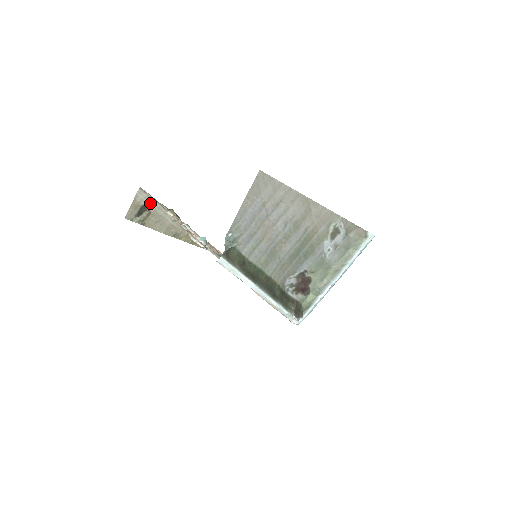
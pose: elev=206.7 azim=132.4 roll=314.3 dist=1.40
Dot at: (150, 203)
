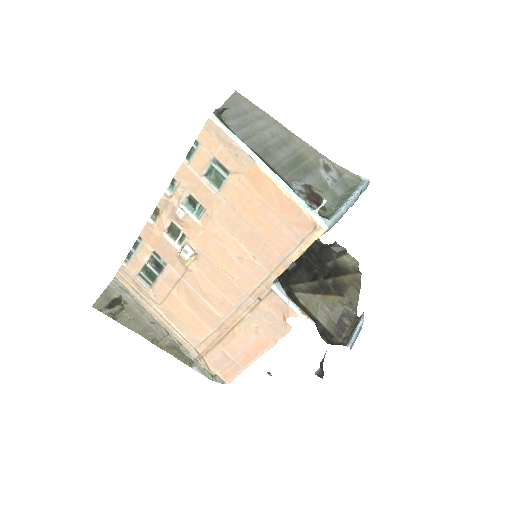
Dot at: (124, 298)
